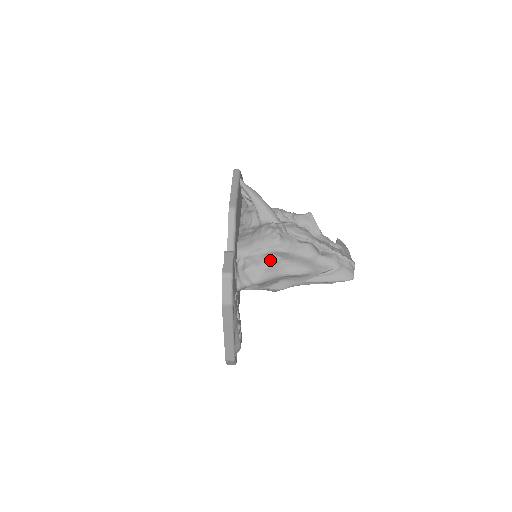
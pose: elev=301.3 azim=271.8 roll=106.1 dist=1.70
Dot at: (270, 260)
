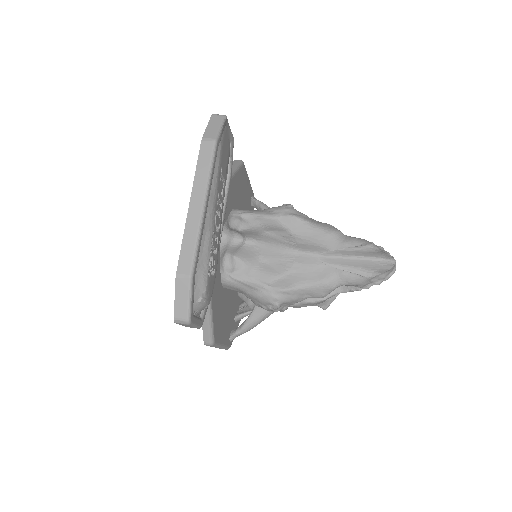
Dot at: (275, 227)
